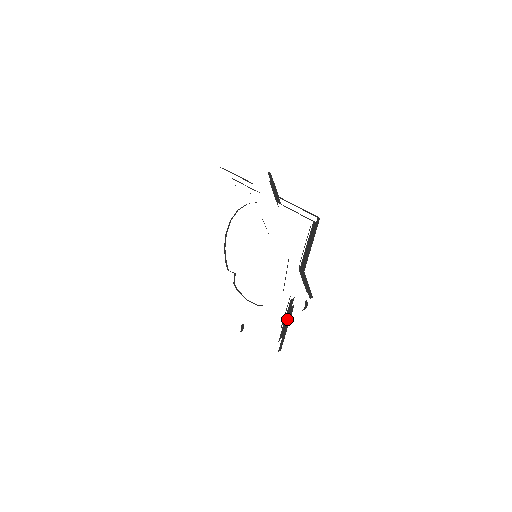
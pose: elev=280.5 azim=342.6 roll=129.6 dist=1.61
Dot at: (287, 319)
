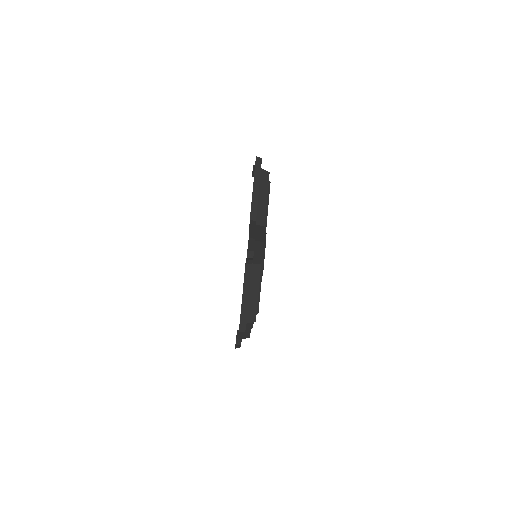
Dot at: (256, 295)
